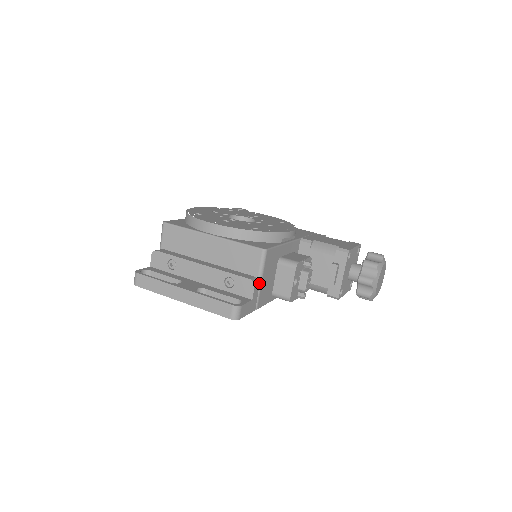
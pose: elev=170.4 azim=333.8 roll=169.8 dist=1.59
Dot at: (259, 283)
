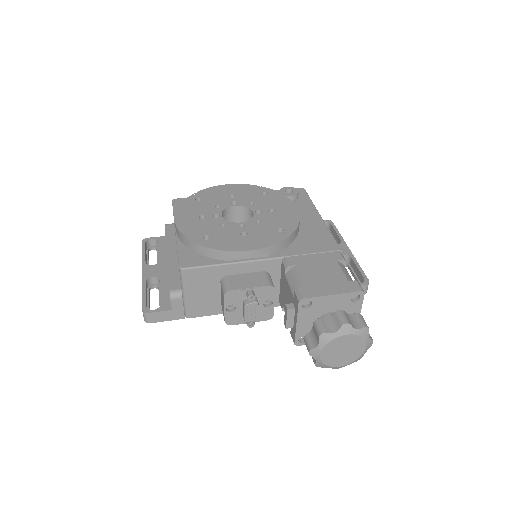
Dot at: (182, 297)
